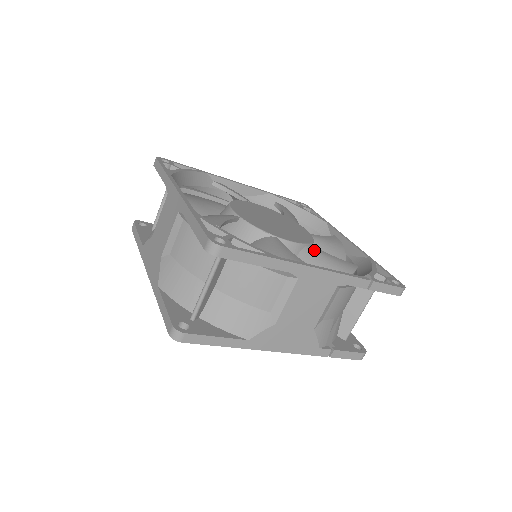
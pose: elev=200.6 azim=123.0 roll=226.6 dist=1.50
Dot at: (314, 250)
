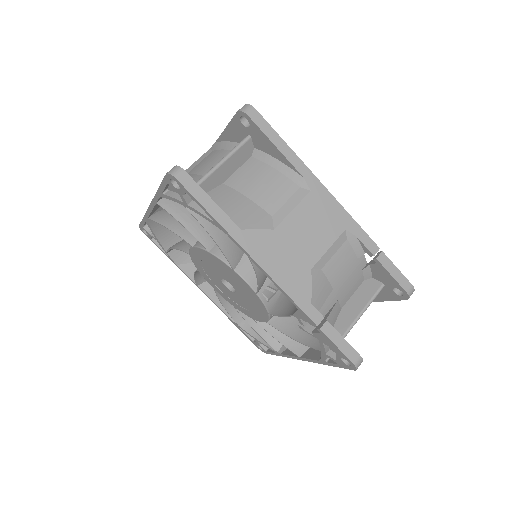
Dot at: occluded
